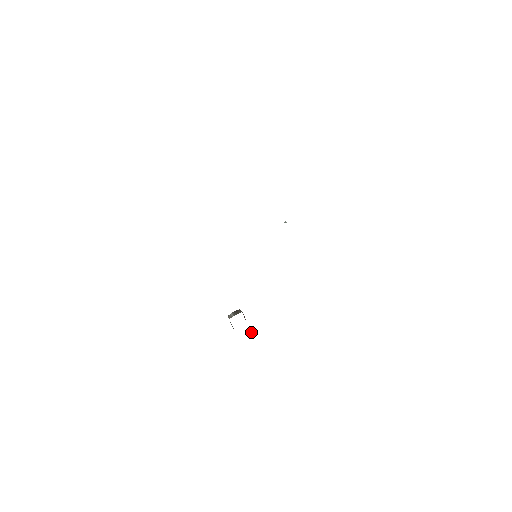
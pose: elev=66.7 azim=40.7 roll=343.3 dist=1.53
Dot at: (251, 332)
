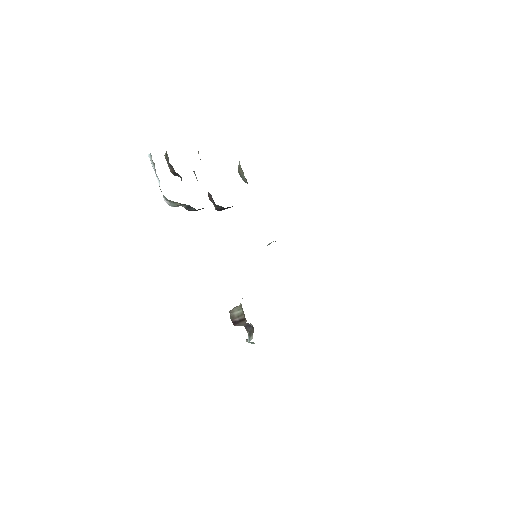
Dot at: occluded
